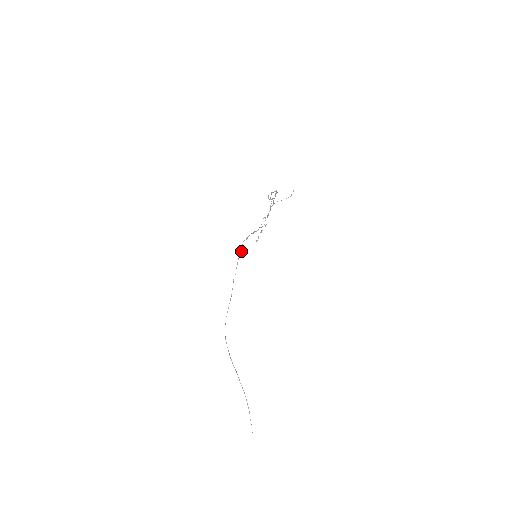
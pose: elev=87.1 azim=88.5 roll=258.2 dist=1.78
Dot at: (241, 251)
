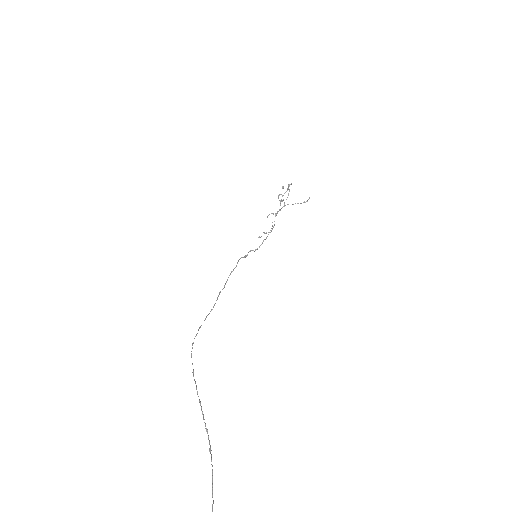
Dot at: occluded
